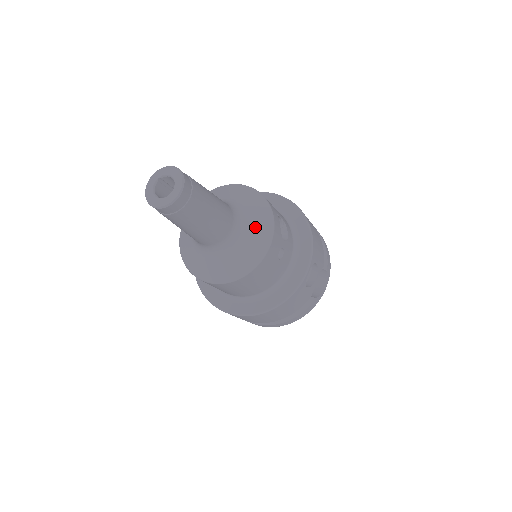
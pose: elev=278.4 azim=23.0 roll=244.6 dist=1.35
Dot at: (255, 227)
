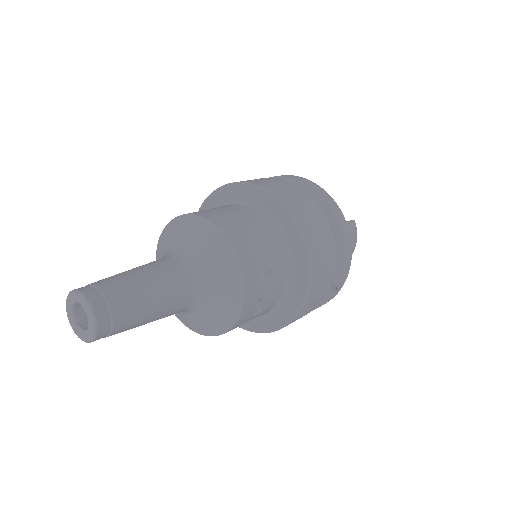
Dot at: (219, 303)
